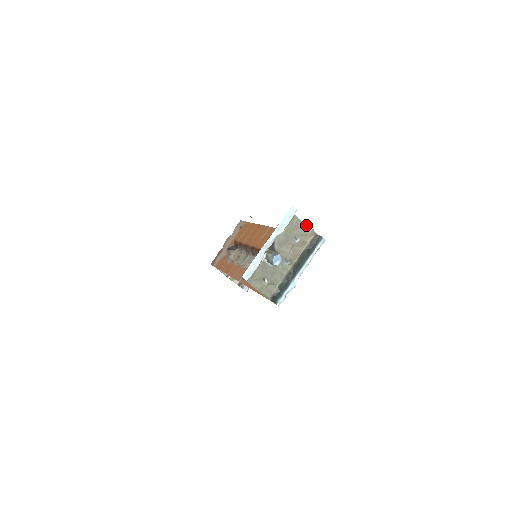
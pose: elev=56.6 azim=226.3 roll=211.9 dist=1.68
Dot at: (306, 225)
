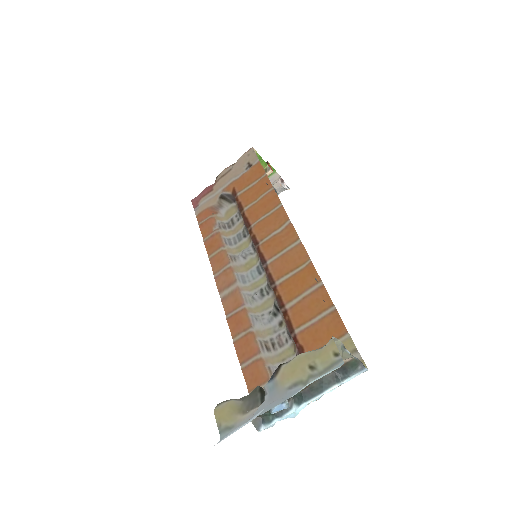
Dot at: (348, 352)
